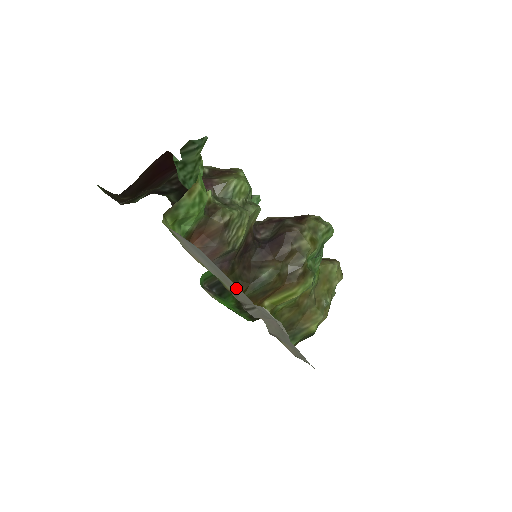
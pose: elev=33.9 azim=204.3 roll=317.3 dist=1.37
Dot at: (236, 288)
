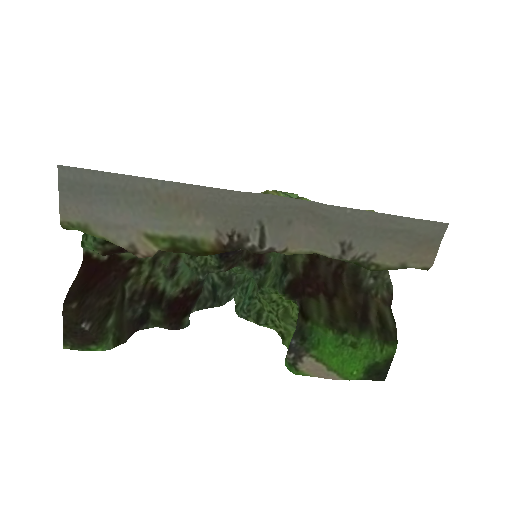
Dot at: (165, 189)
